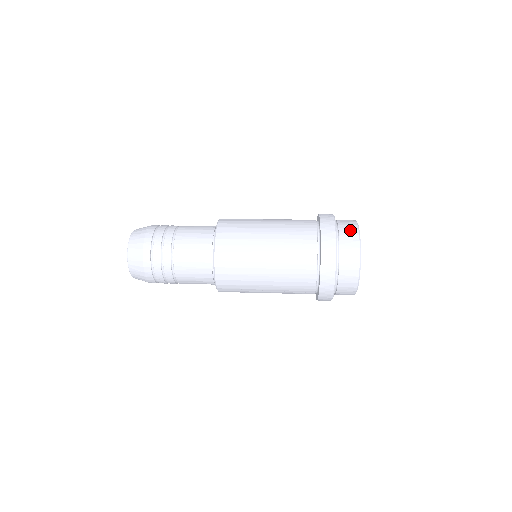
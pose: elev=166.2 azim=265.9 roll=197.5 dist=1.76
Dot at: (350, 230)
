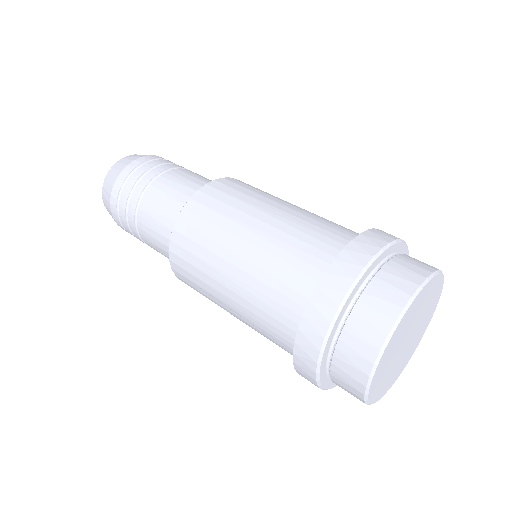
Dot at: (409, 271)
